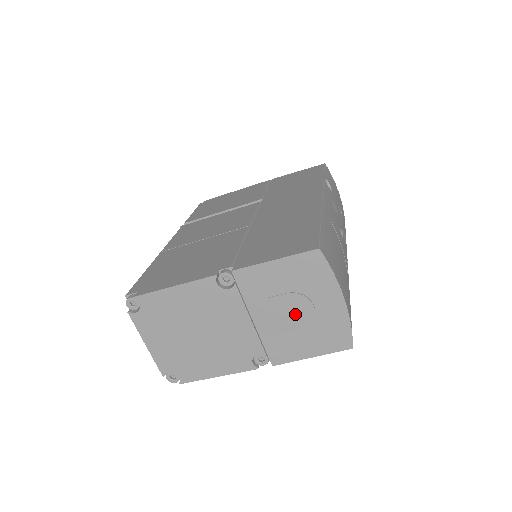
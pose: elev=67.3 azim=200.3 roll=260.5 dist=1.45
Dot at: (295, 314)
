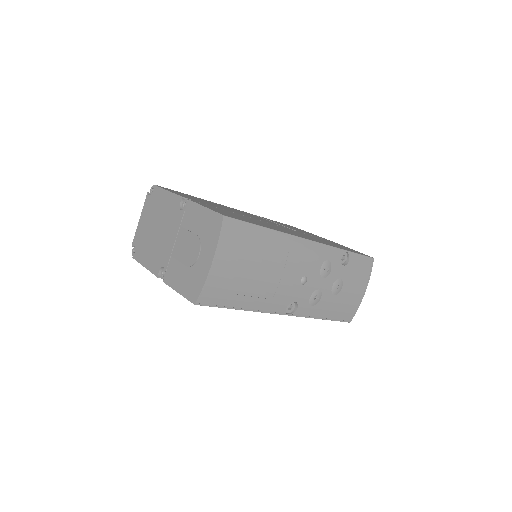
Dot at: (190, 253)
